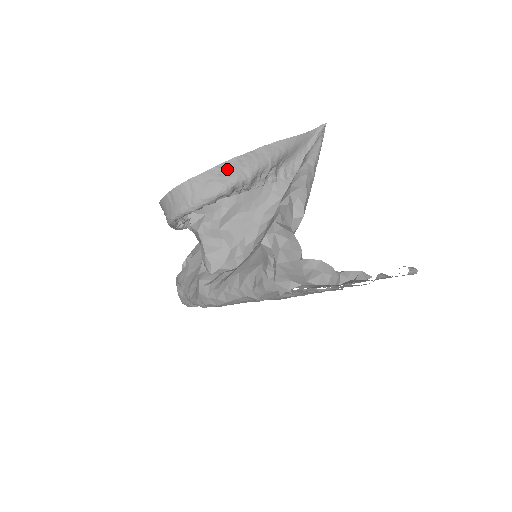
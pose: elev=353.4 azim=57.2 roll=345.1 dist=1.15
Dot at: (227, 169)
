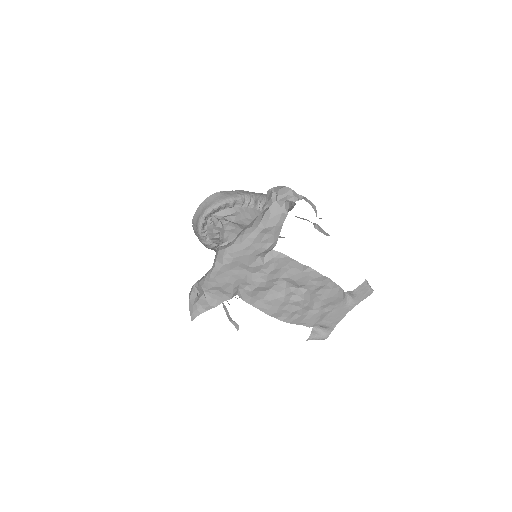
Dot at: (241, 192)
